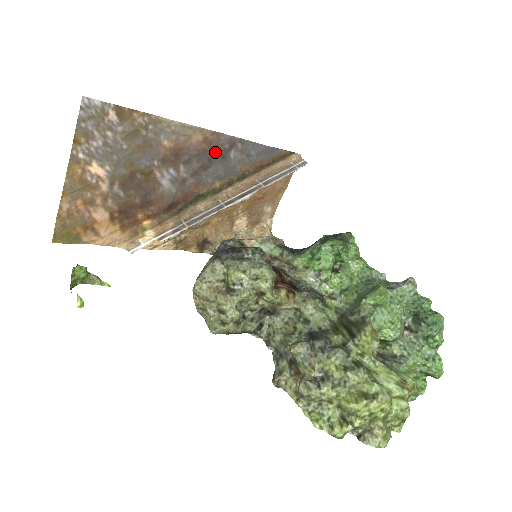
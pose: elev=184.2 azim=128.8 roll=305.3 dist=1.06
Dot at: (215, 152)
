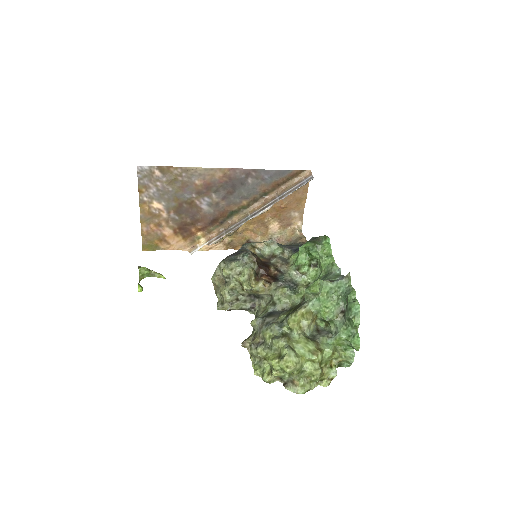
Dot at: (235, 182)
